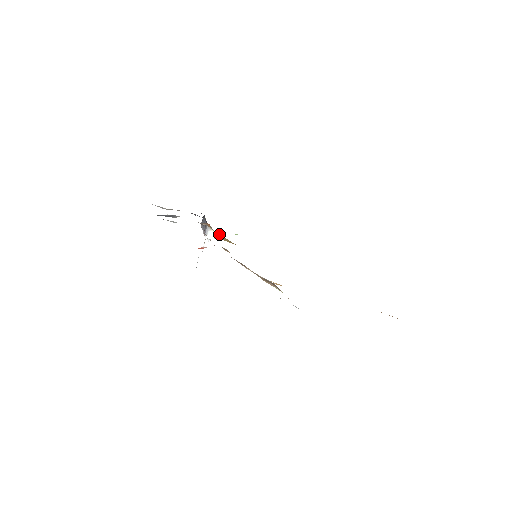
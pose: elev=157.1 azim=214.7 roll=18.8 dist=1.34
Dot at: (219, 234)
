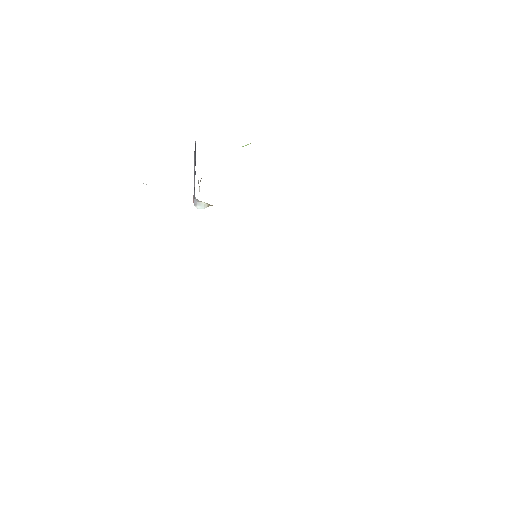
Dot at: occluded
